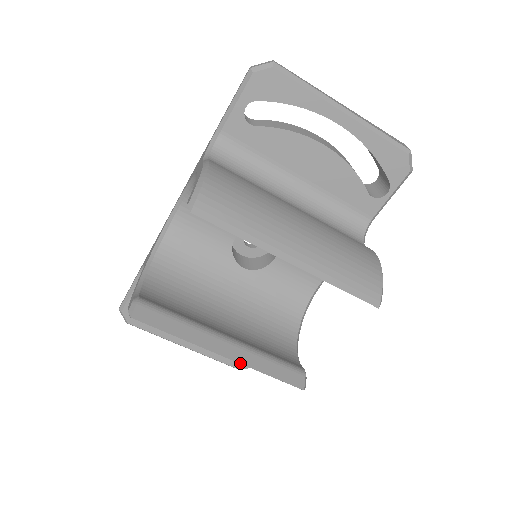
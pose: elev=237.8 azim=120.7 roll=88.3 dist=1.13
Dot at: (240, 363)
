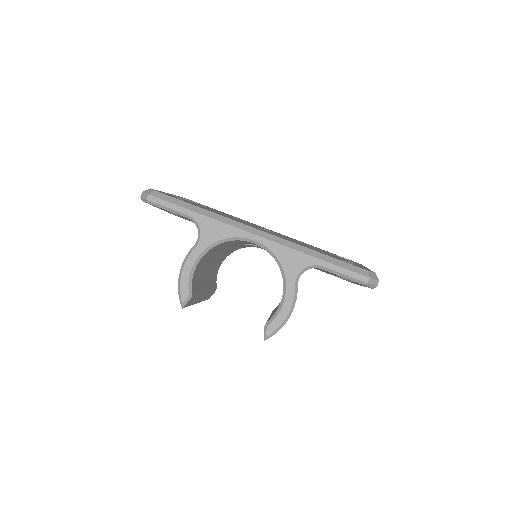
Dot at: occluded
